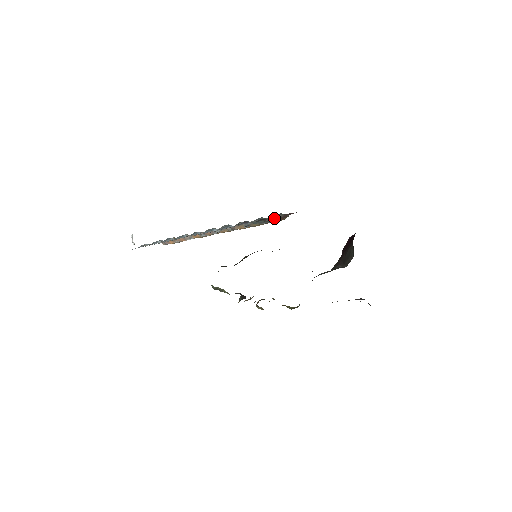
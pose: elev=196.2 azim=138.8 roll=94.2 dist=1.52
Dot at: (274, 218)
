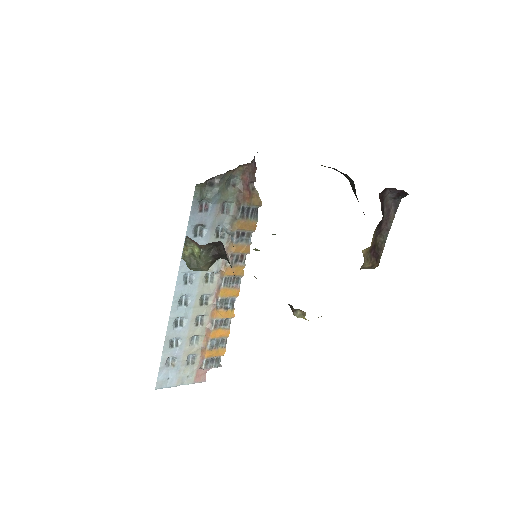
Dot at: (239, 196)
